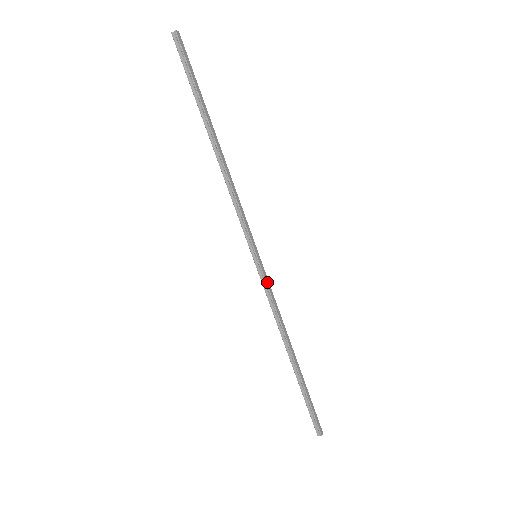
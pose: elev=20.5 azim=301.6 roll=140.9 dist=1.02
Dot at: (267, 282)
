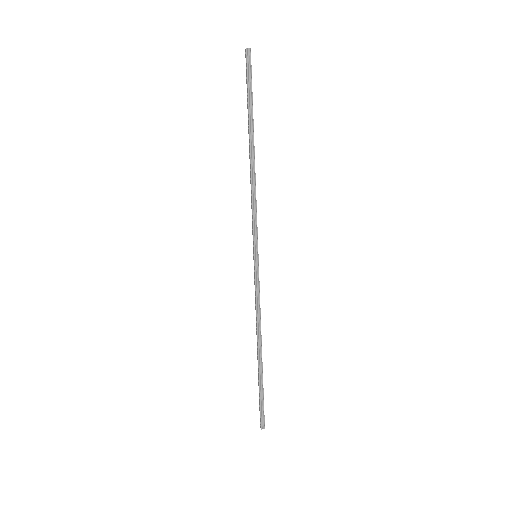
Dot at: (259, 281)
